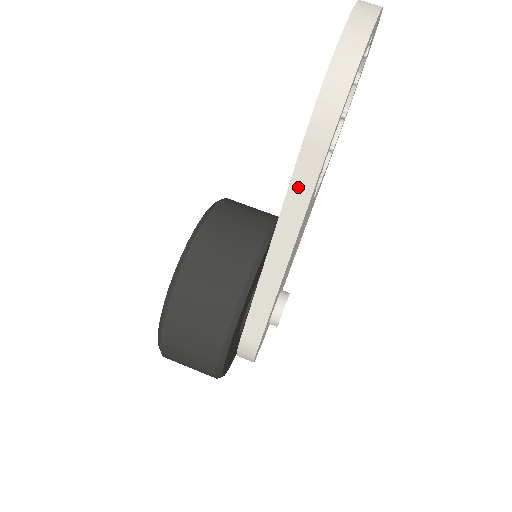
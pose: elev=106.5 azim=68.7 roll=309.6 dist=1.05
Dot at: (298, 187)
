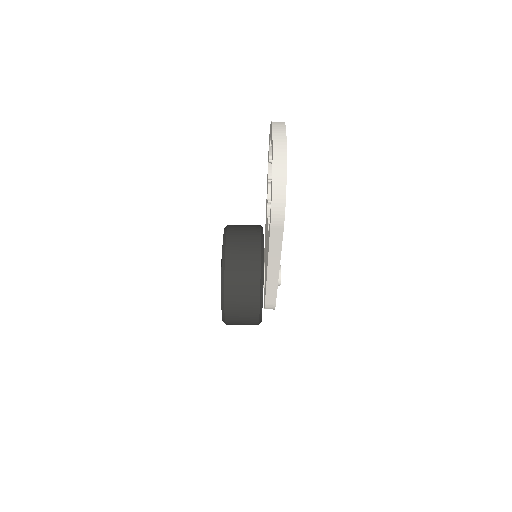
Dot at: (274, 244)
